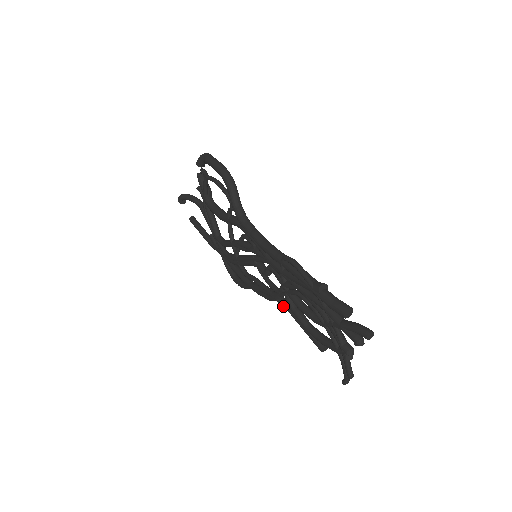
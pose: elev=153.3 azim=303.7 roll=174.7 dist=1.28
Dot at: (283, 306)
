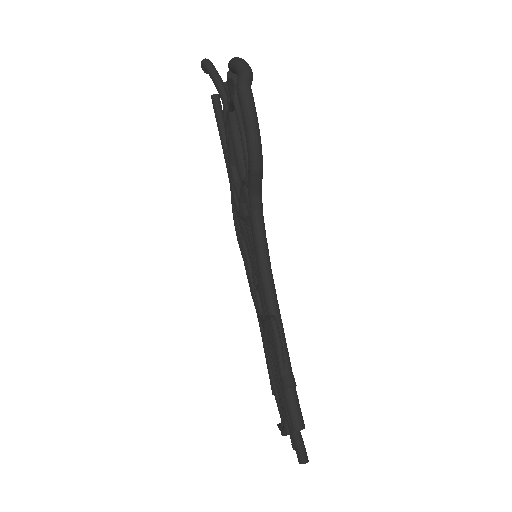
Dot at: (260, 328)
